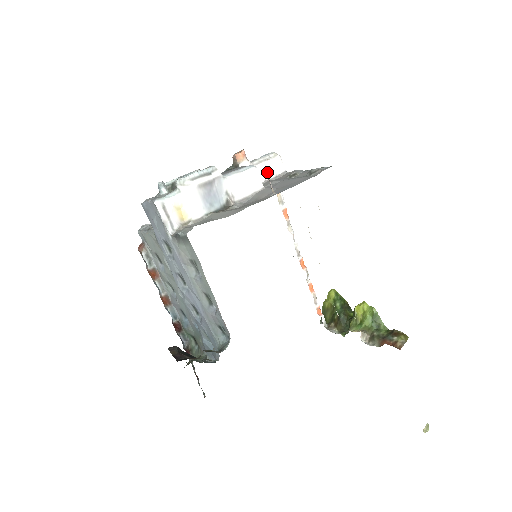
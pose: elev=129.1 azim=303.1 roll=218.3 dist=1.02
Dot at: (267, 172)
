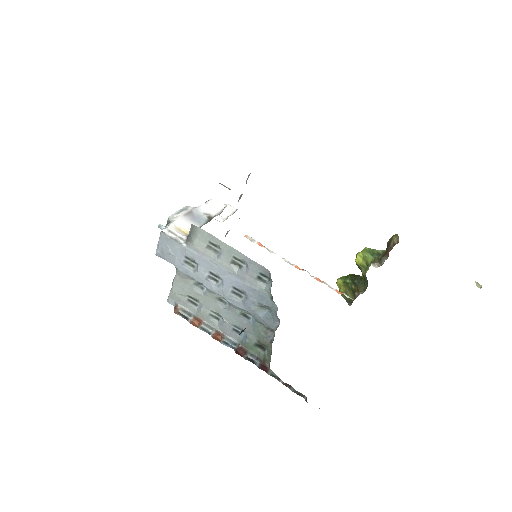
Dot at: (226, 213)
